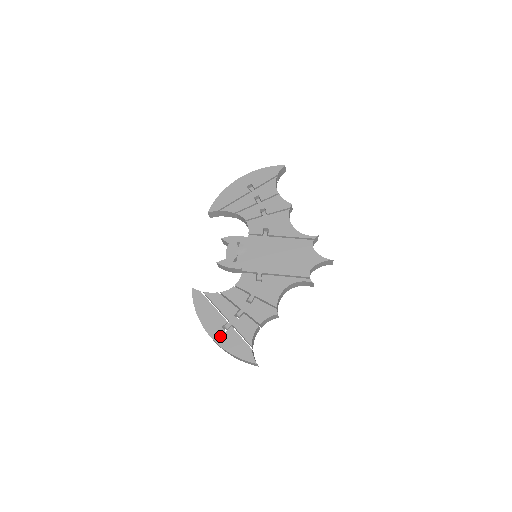
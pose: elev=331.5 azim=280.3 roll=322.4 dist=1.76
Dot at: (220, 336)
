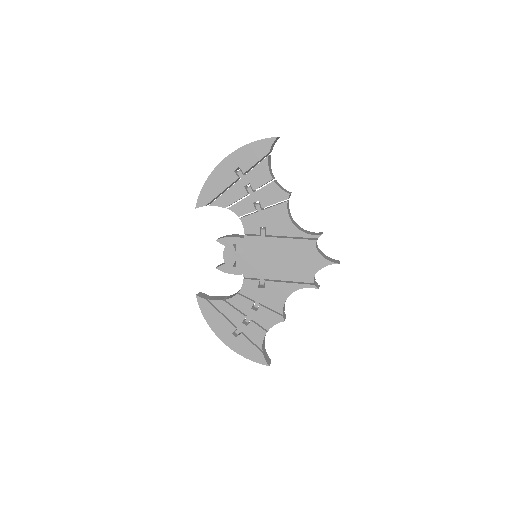
Dot at: (232, 342)
